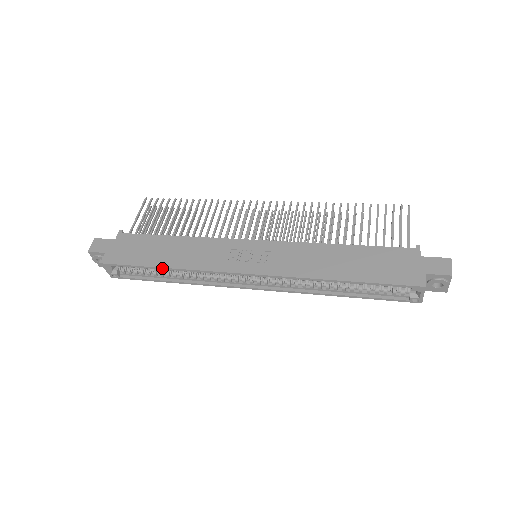
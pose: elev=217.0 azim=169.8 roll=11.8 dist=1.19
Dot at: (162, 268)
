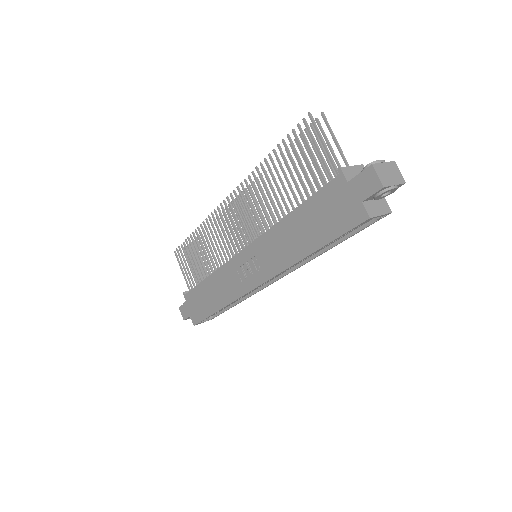
Dot at: occluded
